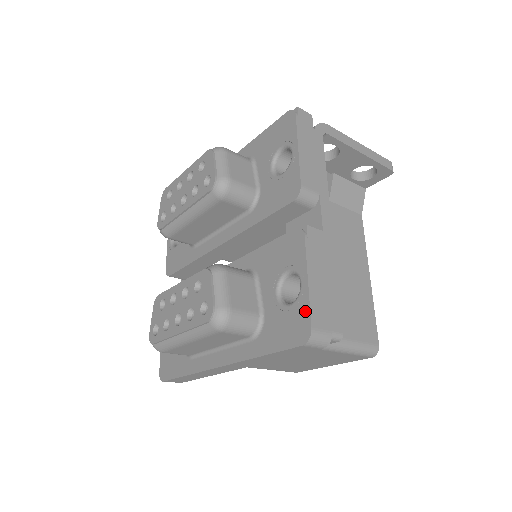
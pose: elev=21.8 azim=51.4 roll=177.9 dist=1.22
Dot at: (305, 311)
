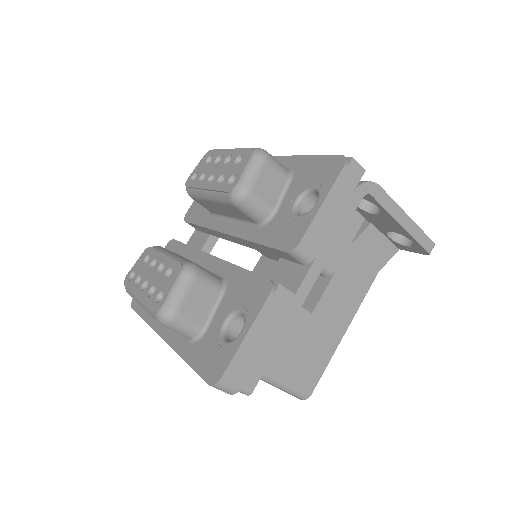
Dot at: (227, 359)
